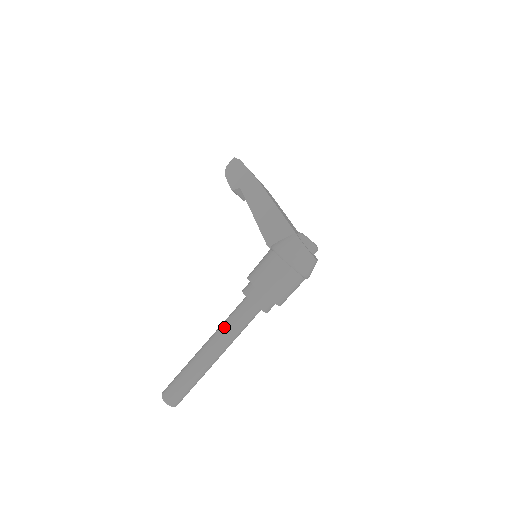
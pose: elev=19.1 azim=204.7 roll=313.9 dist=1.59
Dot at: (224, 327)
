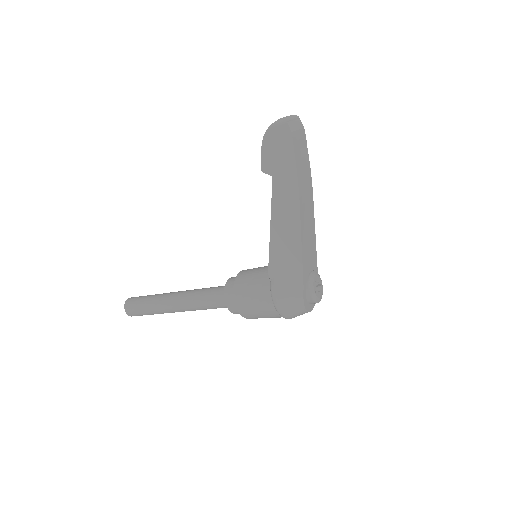
Dot at: (195, 302)
